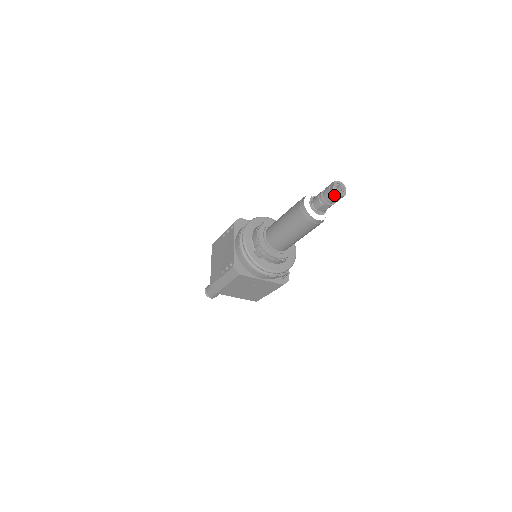
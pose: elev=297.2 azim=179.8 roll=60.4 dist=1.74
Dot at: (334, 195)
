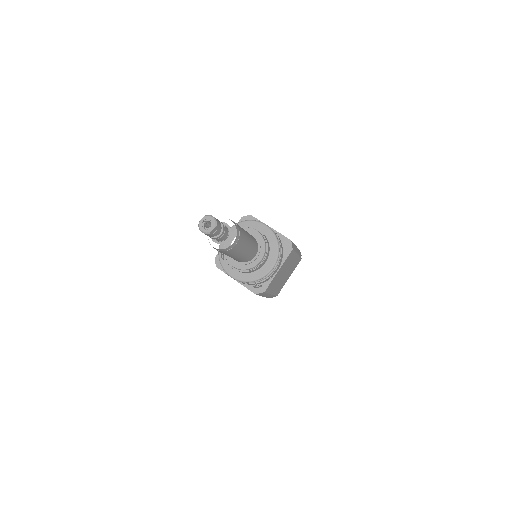
Dot at: (200, 229)
